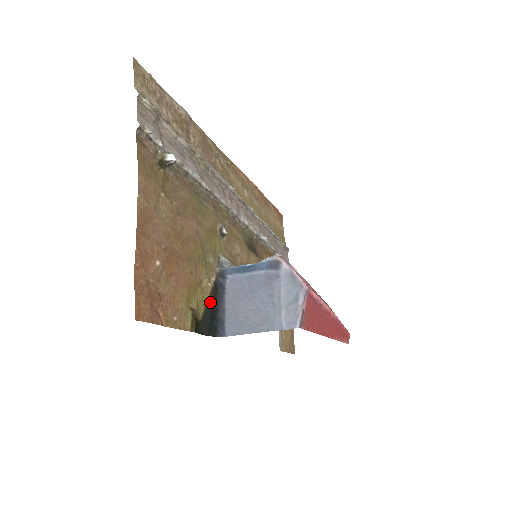
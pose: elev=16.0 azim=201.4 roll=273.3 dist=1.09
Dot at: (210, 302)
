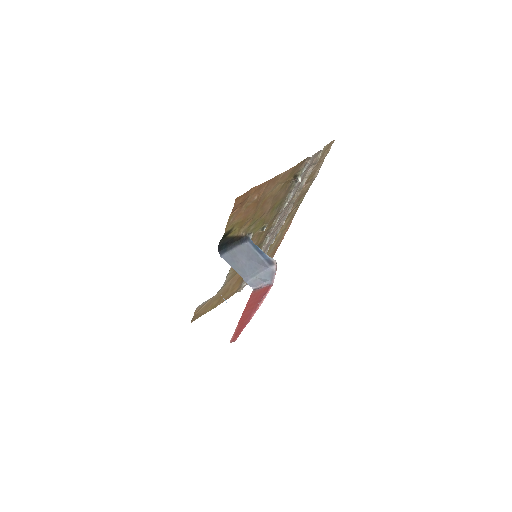
Dot at: (234, 238)
